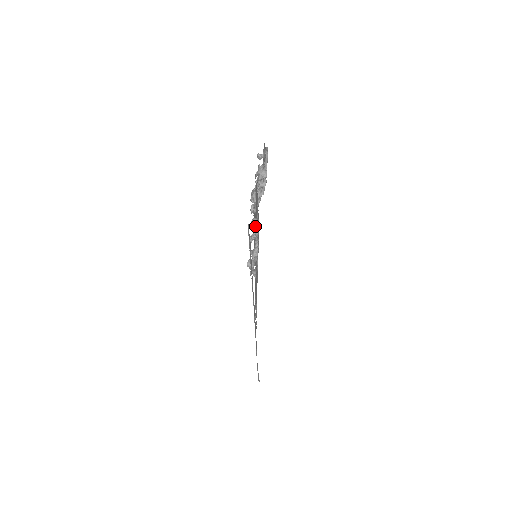
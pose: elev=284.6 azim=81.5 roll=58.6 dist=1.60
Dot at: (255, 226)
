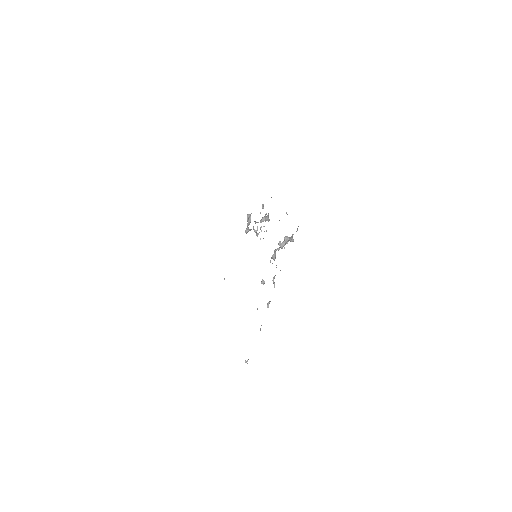
Dot at: (267, 215)
